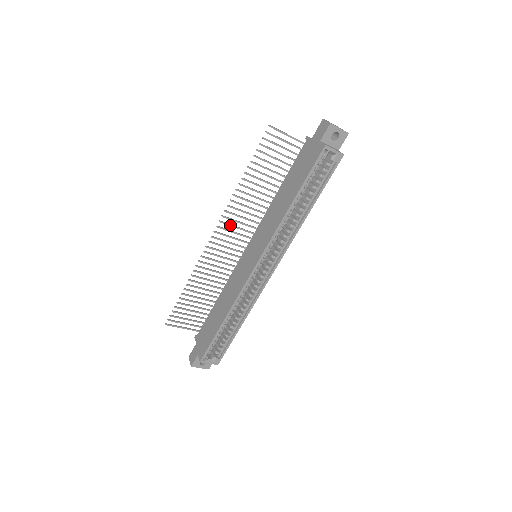
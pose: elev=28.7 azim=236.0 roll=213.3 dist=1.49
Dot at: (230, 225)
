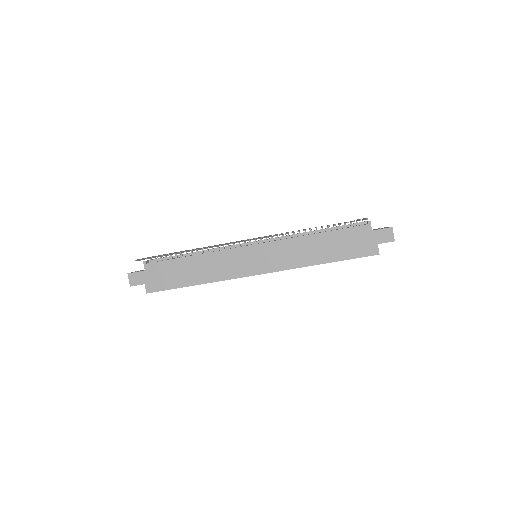
Dot at: occluded
